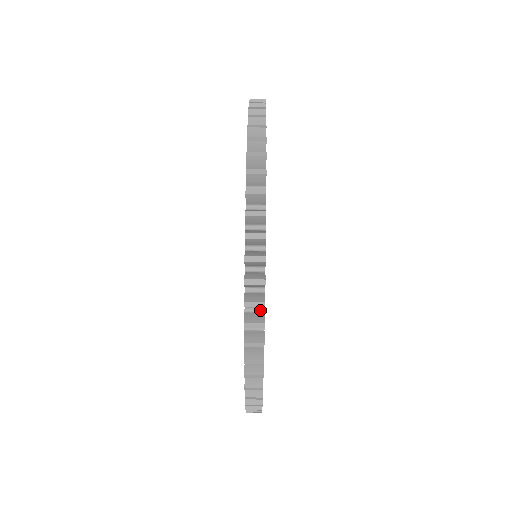
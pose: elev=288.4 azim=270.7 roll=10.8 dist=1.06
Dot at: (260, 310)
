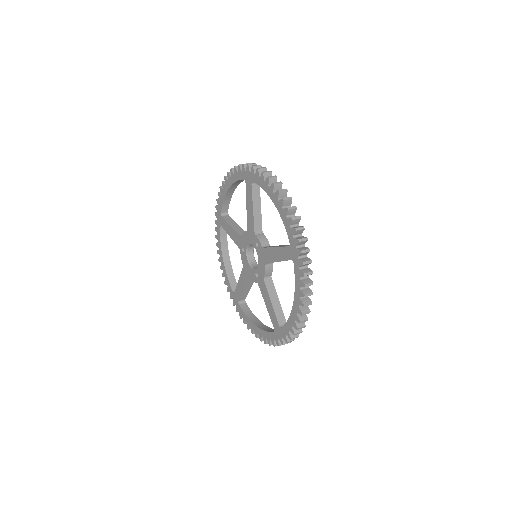
Dot at: occluded
